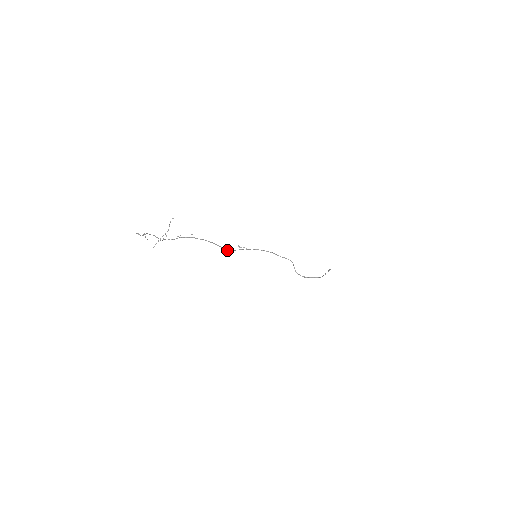
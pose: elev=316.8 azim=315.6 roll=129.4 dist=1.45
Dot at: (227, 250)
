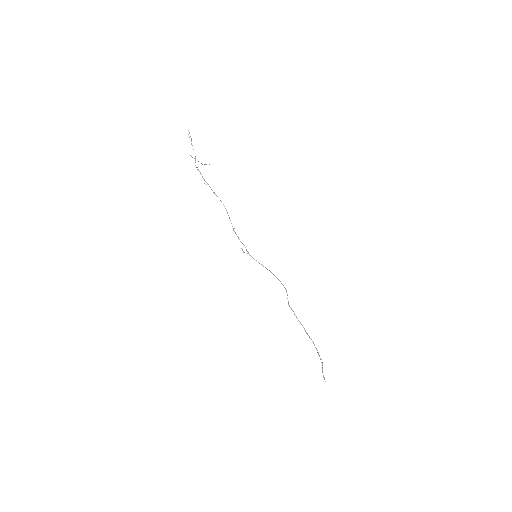
Dot at: (234, 231)
